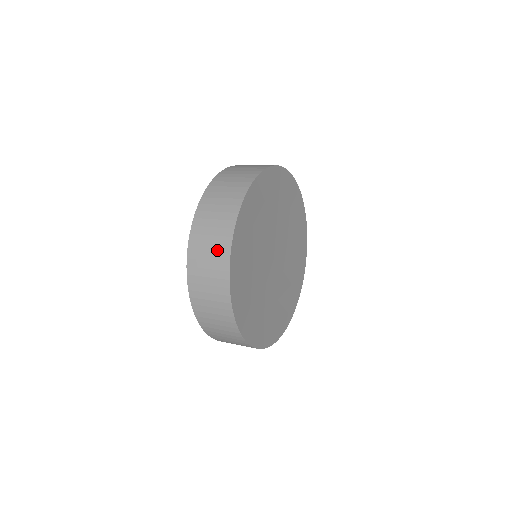
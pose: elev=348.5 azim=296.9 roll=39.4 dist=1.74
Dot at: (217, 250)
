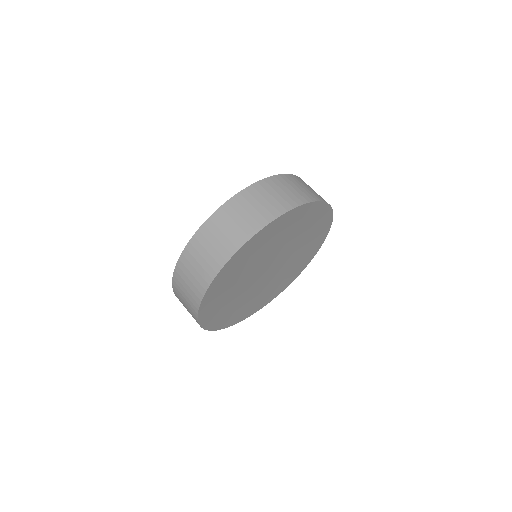
Dot at: (202, 274)
